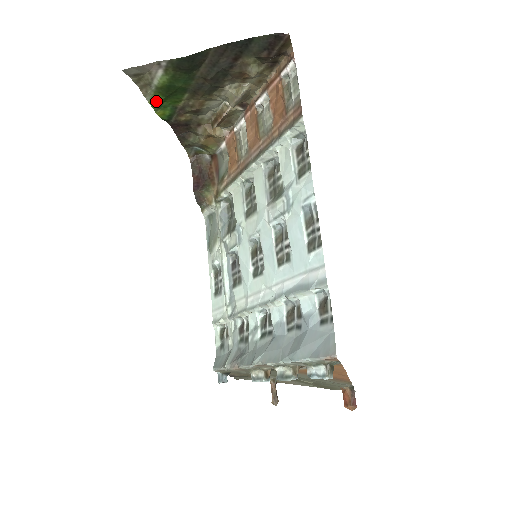
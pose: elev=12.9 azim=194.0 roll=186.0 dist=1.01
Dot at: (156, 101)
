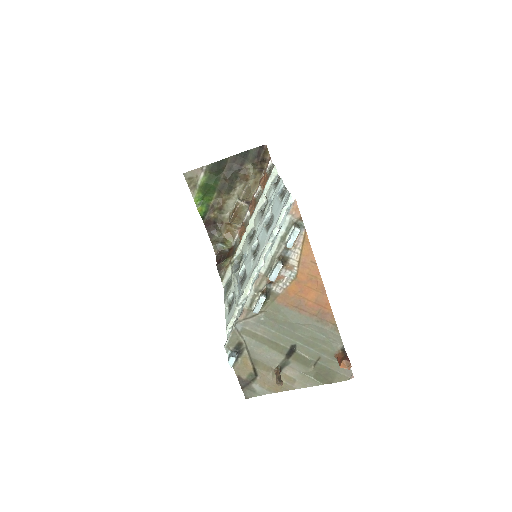
Dot at: (198, 199)
